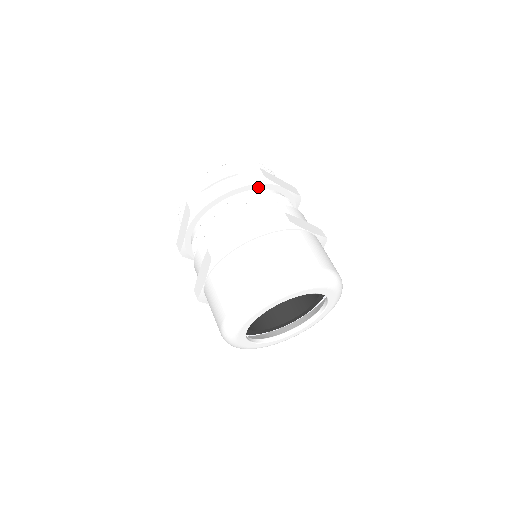
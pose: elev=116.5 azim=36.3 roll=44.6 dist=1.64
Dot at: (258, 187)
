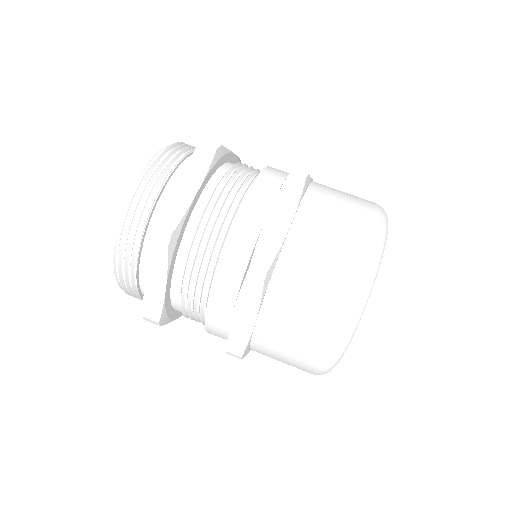
Dot at: (218, 165)
